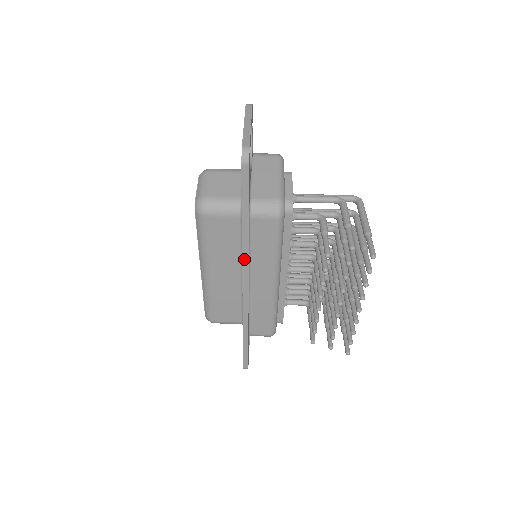
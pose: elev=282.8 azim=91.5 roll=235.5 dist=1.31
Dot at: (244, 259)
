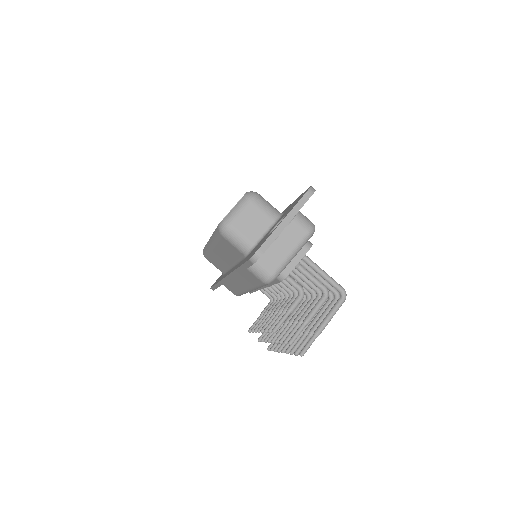
Dot at: (231, 274)
